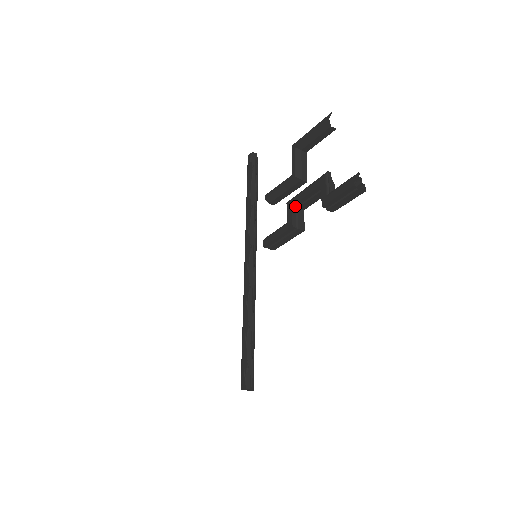
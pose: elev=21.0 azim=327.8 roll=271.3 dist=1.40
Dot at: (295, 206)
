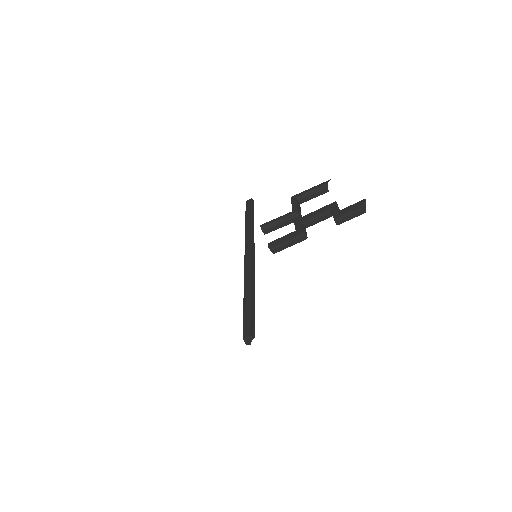
Dot at: (303, 222)
